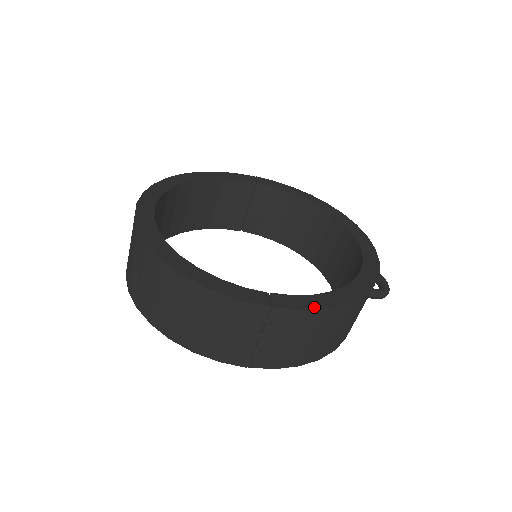
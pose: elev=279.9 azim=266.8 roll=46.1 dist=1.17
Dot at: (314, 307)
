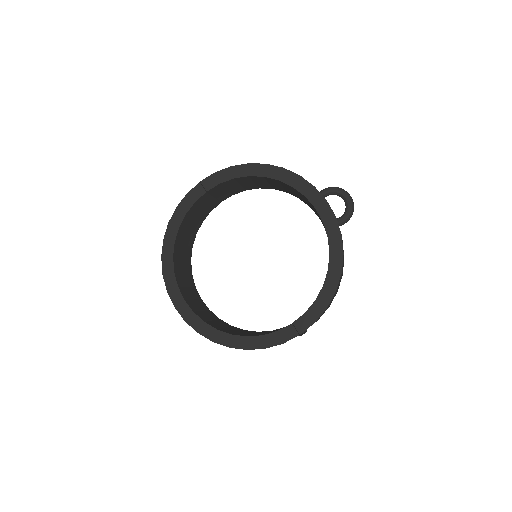
Dot at: (320, 314)
